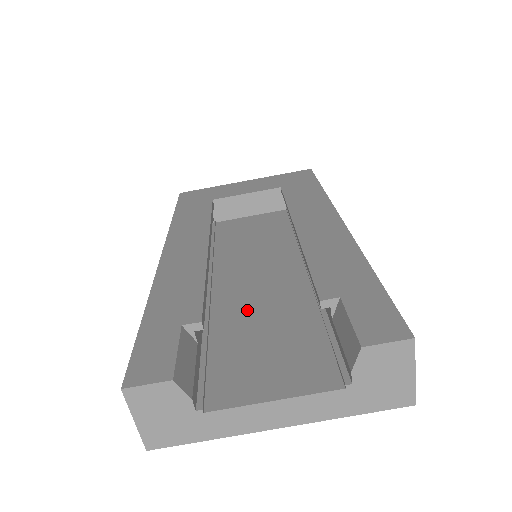
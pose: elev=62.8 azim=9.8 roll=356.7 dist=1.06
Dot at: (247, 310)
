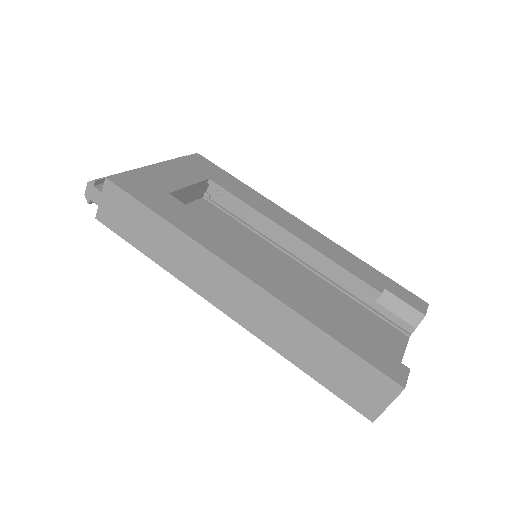
Dot at: occluded
